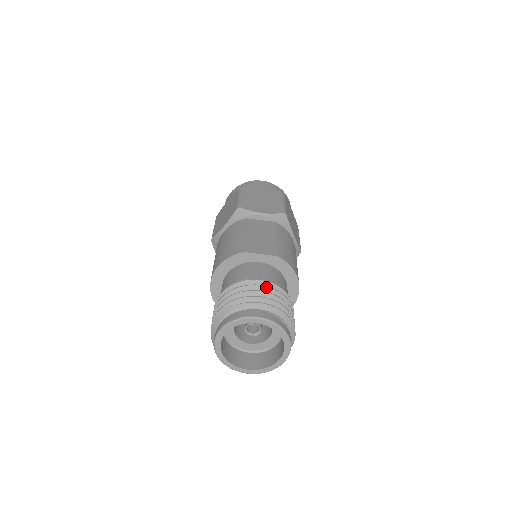
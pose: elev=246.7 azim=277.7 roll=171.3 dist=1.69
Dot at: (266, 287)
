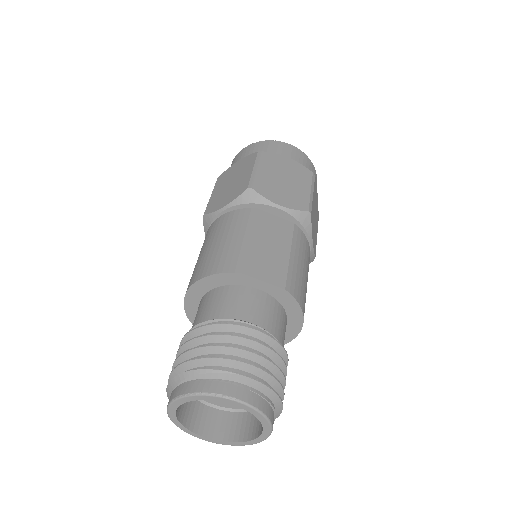
Dot at: (259, 343)
